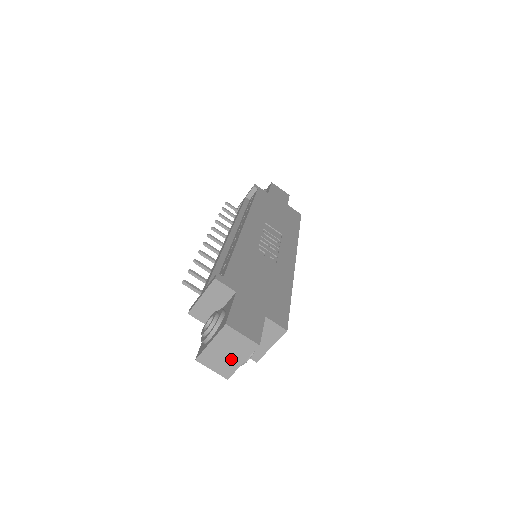
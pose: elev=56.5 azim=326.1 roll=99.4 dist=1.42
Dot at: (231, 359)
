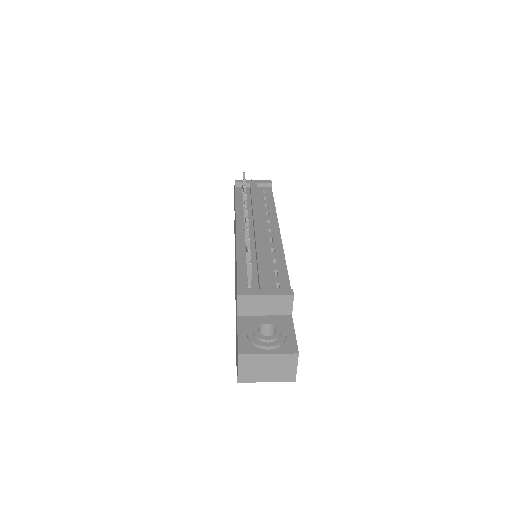
Dot at: (263, 374)
